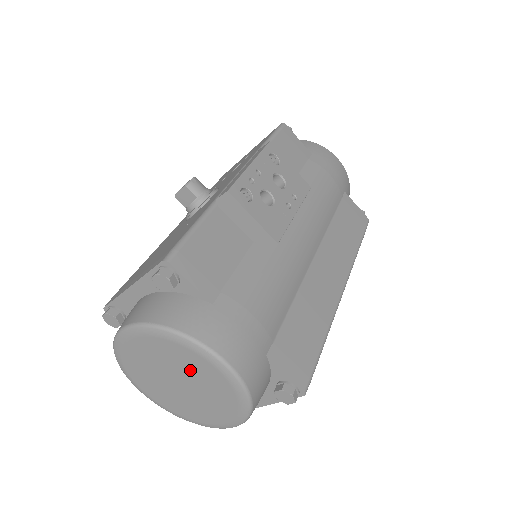
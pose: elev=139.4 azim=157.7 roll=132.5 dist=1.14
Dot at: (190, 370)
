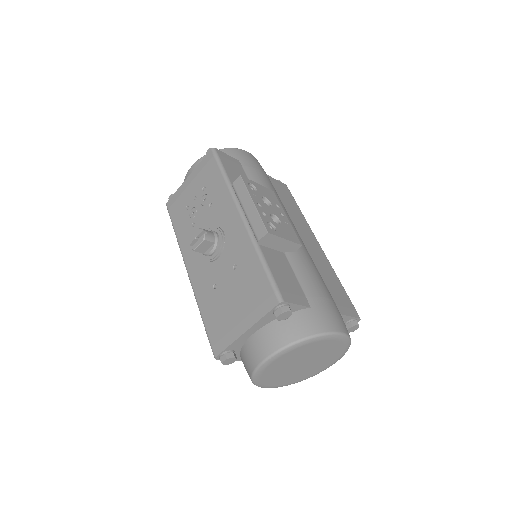
Dot at: (316, 352)
